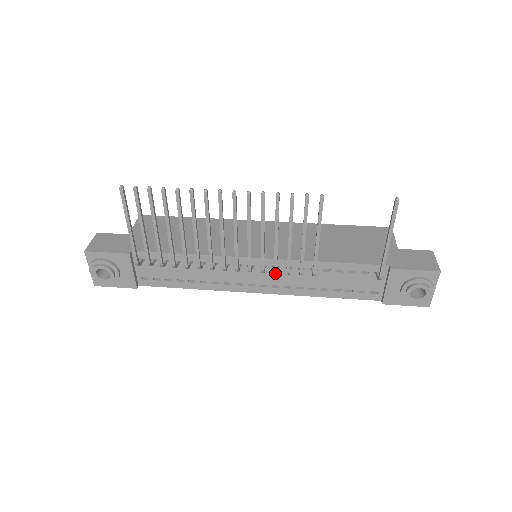
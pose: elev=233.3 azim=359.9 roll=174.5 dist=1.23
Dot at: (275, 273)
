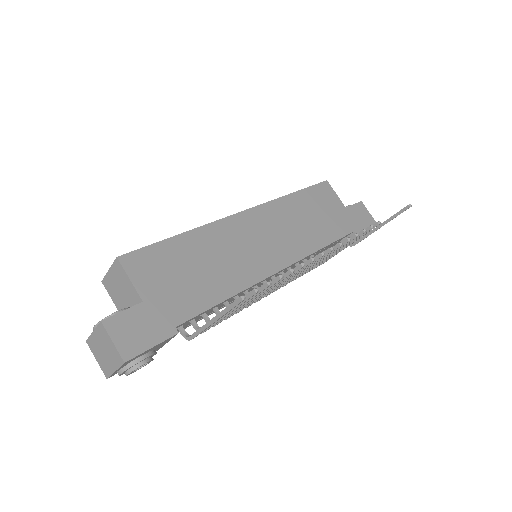
Dot at: occluded
